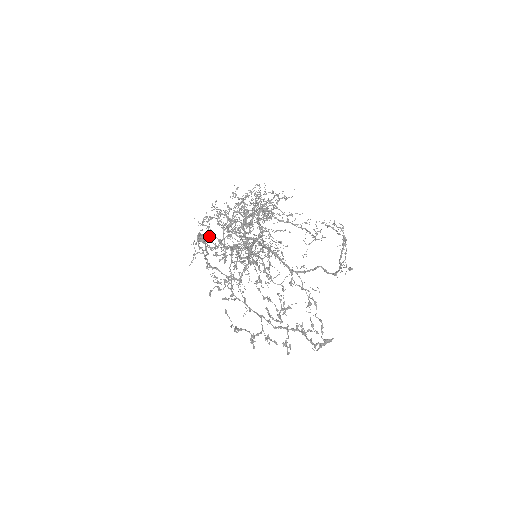
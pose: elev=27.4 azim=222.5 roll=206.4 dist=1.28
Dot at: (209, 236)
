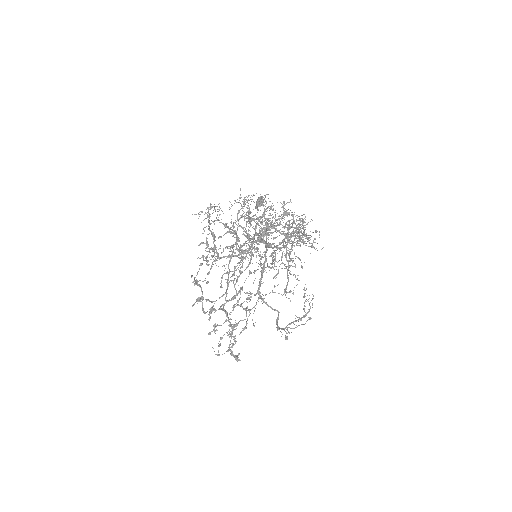
Dot at: occluded
